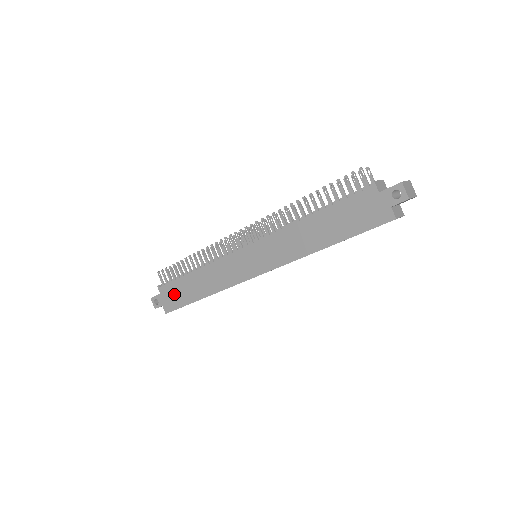
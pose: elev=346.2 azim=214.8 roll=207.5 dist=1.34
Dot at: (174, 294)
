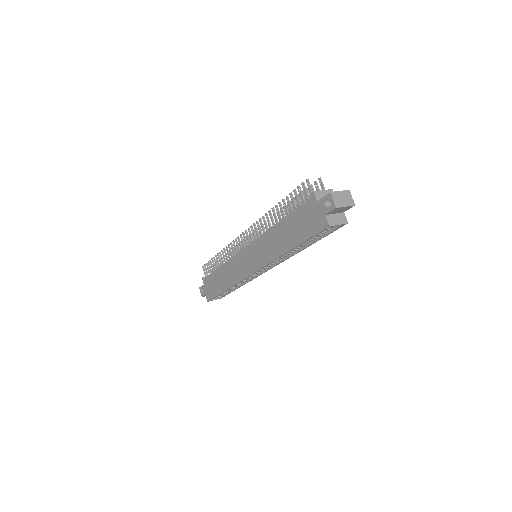
Dot at: (211, 285)
